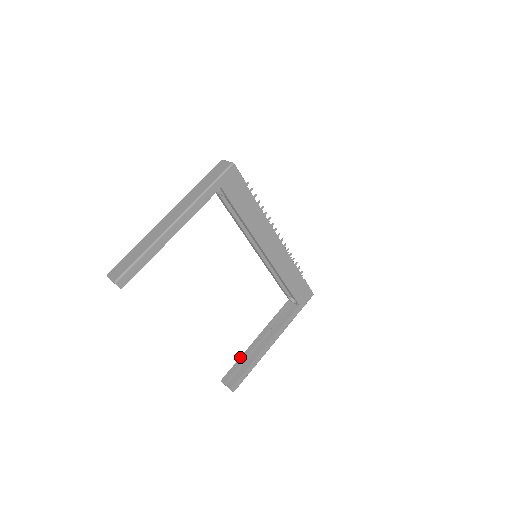
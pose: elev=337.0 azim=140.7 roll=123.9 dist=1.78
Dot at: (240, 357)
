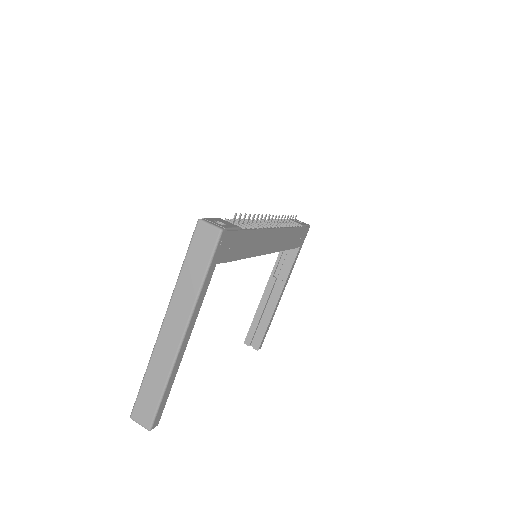
Dot at: (254, 316)
